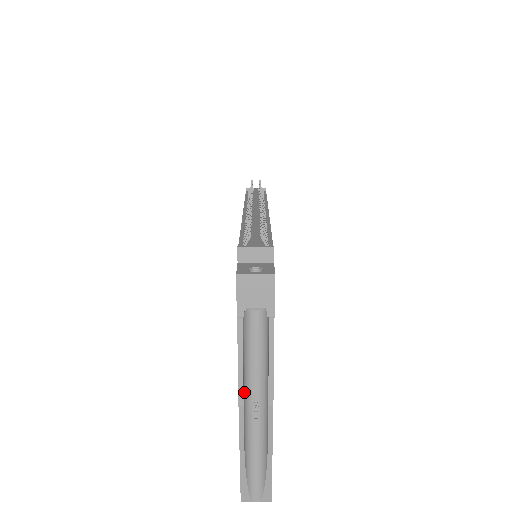
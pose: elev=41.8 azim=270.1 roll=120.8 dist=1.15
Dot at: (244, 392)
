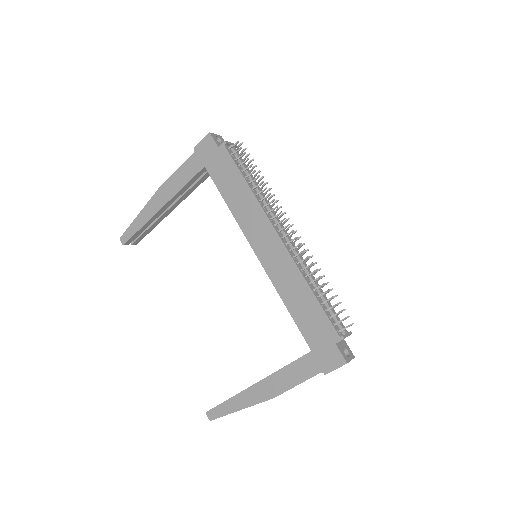
Dot at: (276, 389)
